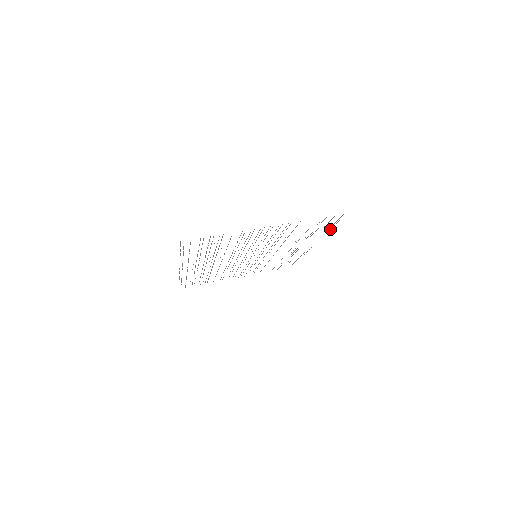
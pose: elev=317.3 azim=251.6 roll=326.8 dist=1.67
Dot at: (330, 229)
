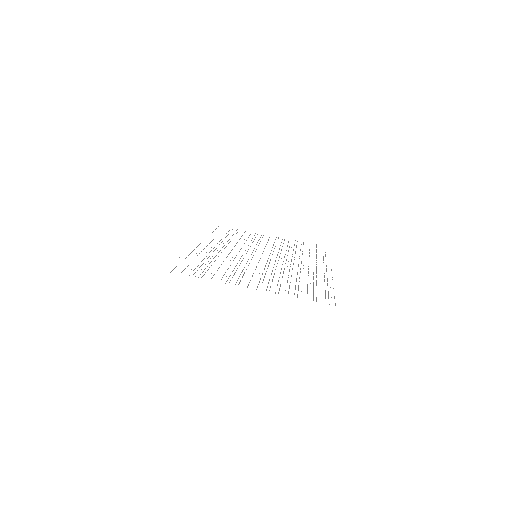
Dot at: (316, 285)
